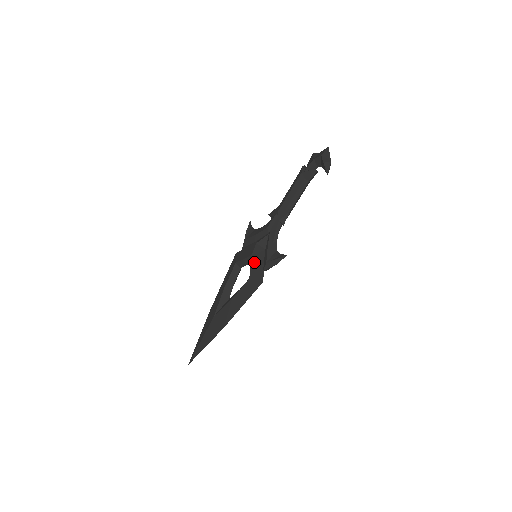
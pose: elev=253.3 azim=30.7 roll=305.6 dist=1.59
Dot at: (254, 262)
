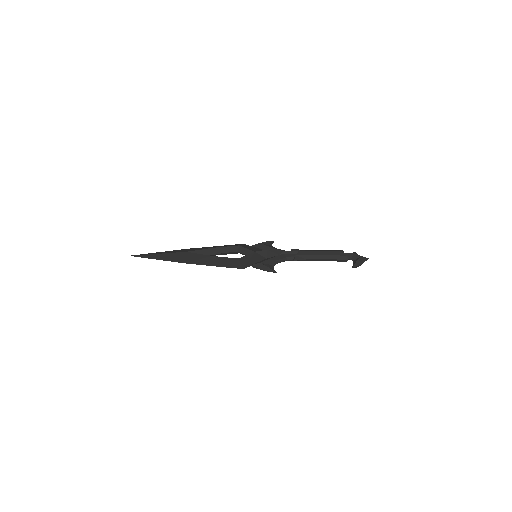
Dot at: (252, 256)
